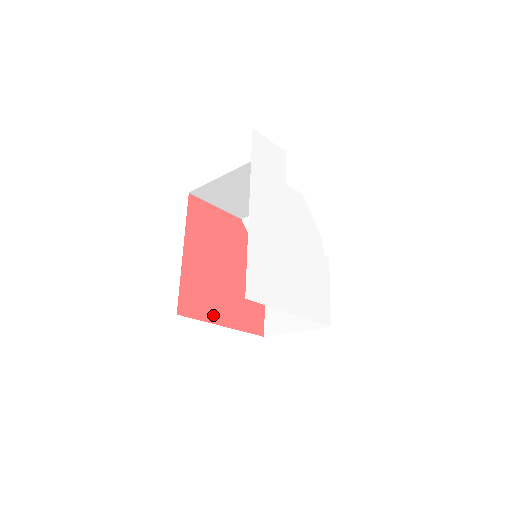
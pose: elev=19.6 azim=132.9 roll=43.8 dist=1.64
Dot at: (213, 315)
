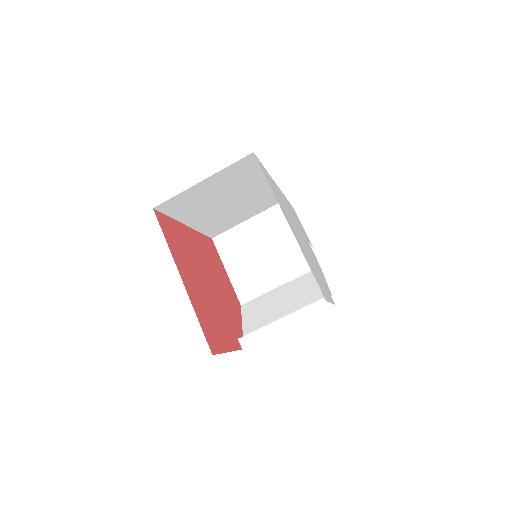
Dot at: (178, 261)
